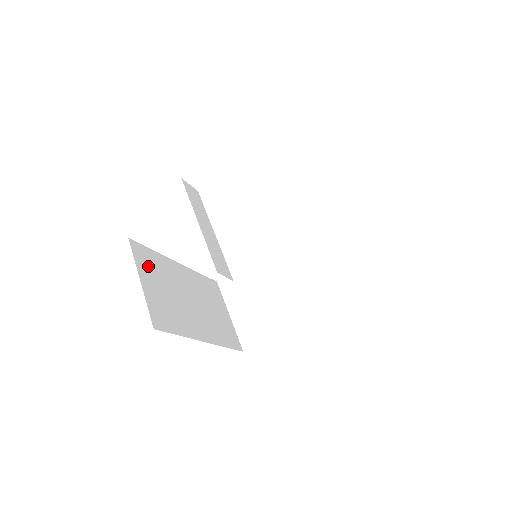
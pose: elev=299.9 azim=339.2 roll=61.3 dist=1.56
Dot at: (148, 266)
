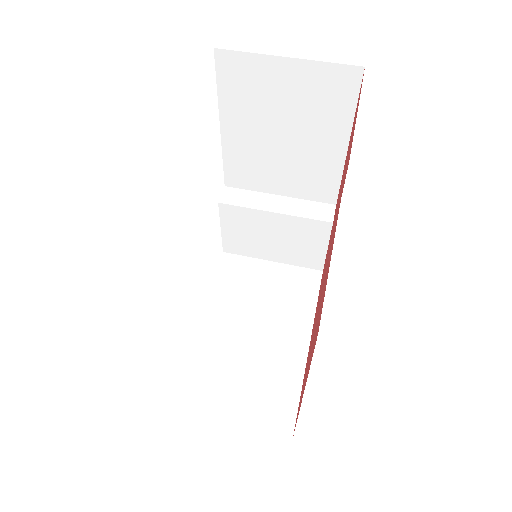
Dot at: occluded
